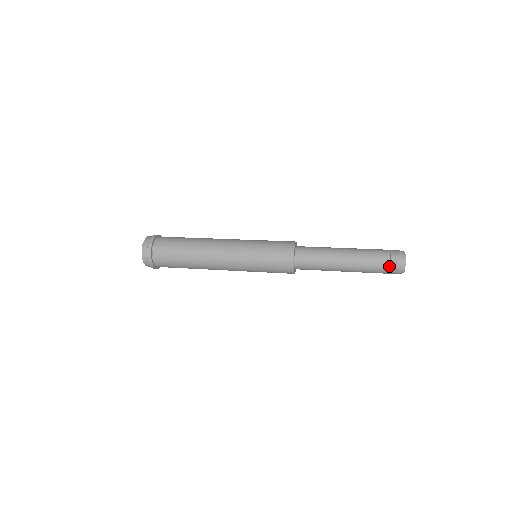
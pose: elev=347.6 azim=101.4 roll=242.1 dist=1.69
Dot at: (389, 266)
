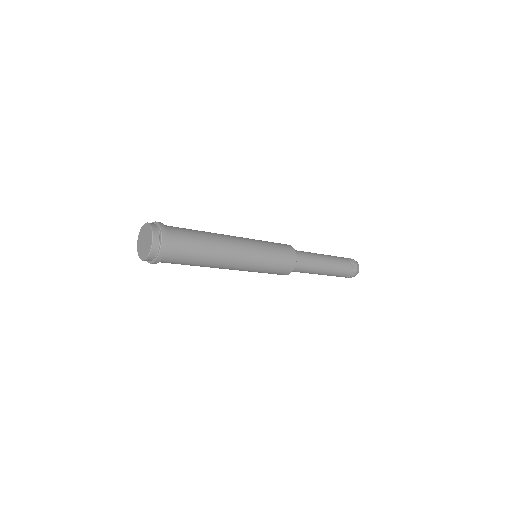
Dot at: (352, 269)
